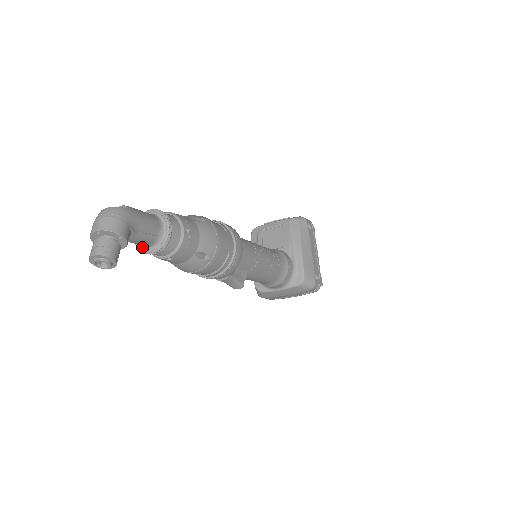
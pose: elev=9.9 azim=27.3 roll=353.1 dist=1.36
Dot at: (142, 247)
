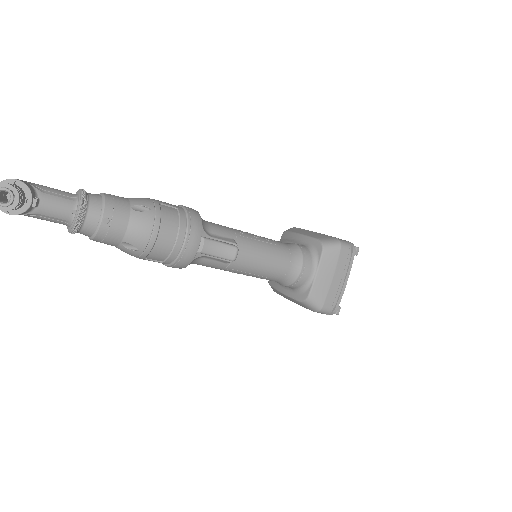
Dot at: (72, 222)
